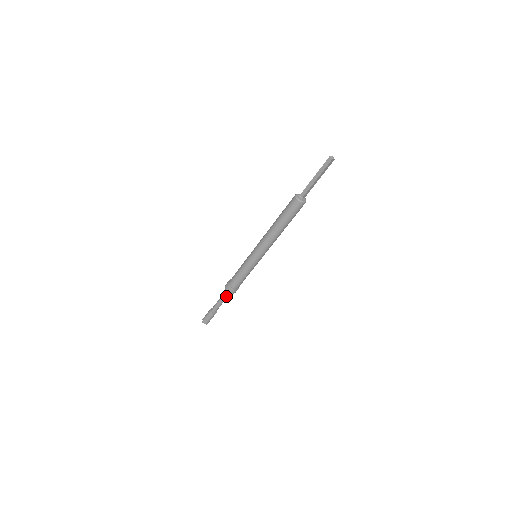
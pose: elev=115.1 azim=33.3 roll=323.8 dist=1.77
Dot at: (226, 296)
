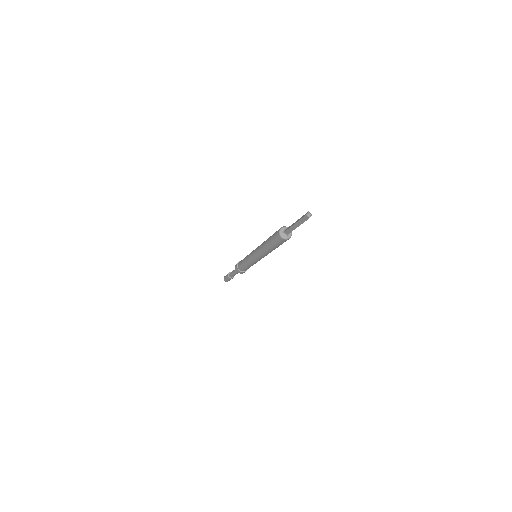
Dot at: occluded
